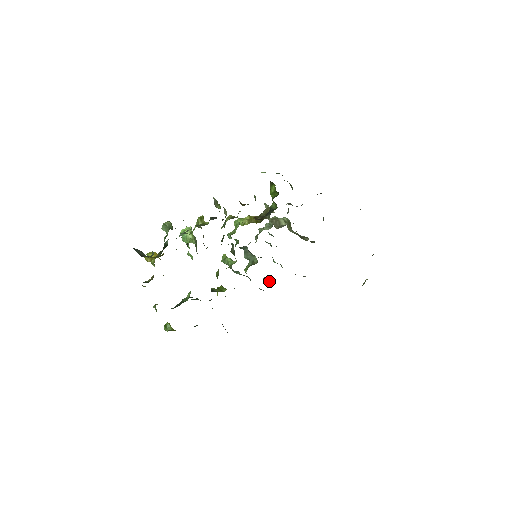
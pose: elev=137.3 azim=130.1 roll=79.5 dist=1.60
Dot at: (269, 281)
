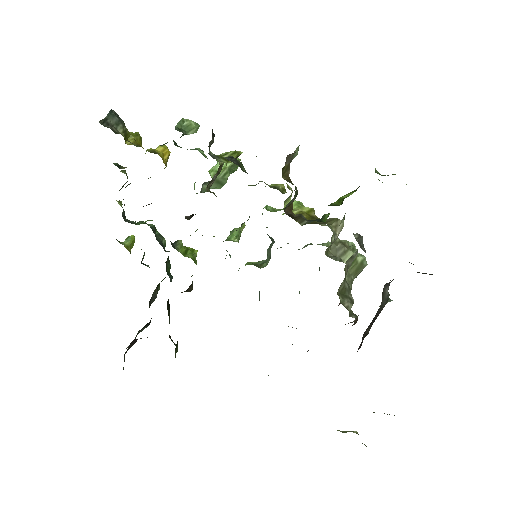
Dot at: occluded
